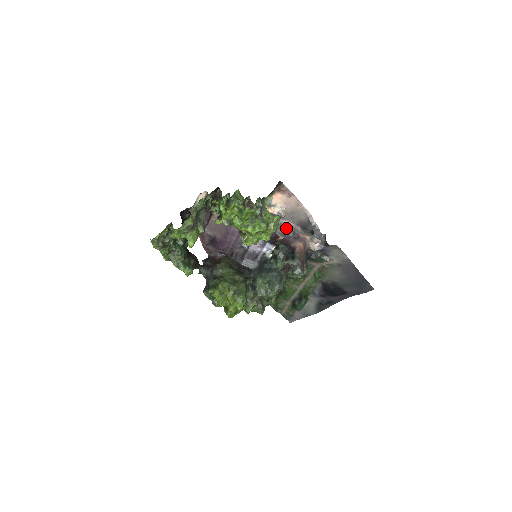
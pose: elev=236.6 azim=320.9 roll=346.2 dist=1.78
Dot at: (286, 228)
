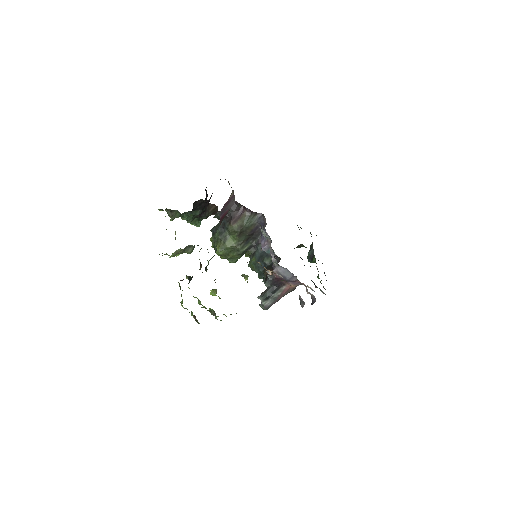
Dot at: occluded
